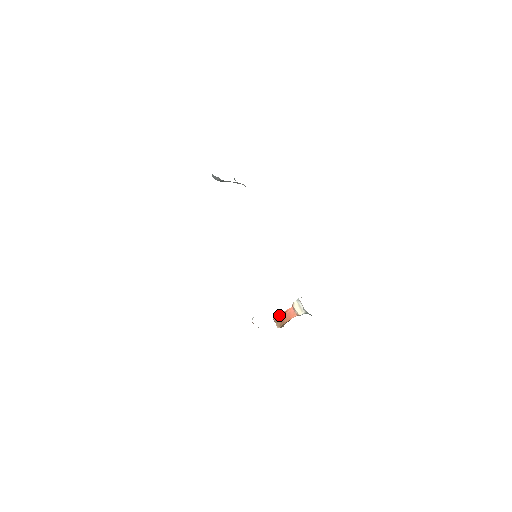
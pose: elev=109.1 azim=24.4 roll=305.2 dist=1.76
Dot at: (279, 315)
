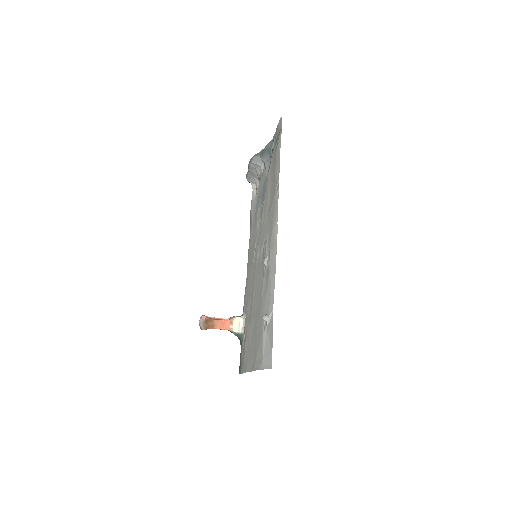
Dot at: (212, 318)
